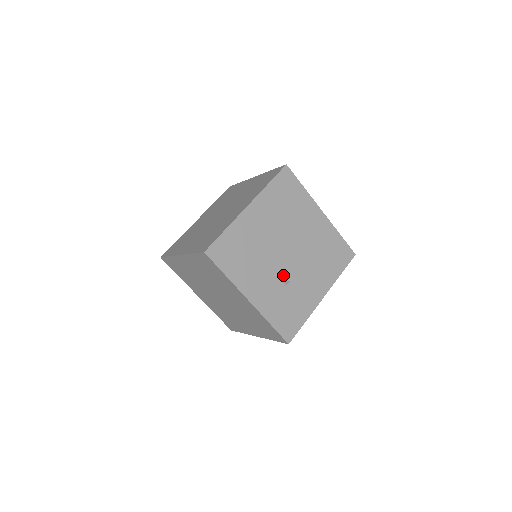
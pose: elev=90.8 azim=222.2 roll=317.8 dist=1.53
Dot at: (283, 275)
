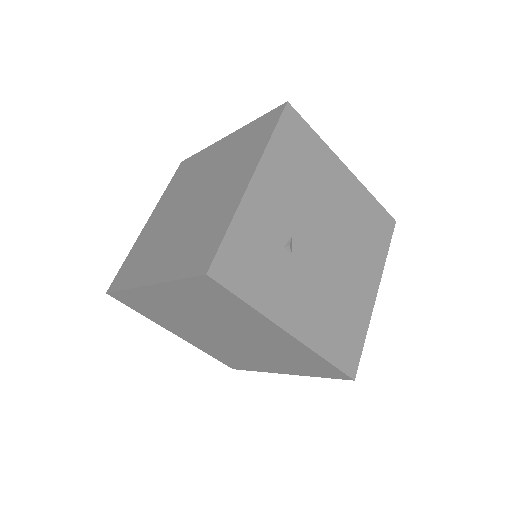
Dot at: (296, 239)
